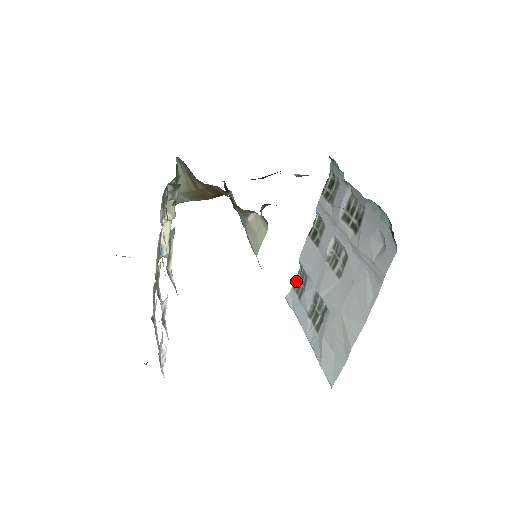
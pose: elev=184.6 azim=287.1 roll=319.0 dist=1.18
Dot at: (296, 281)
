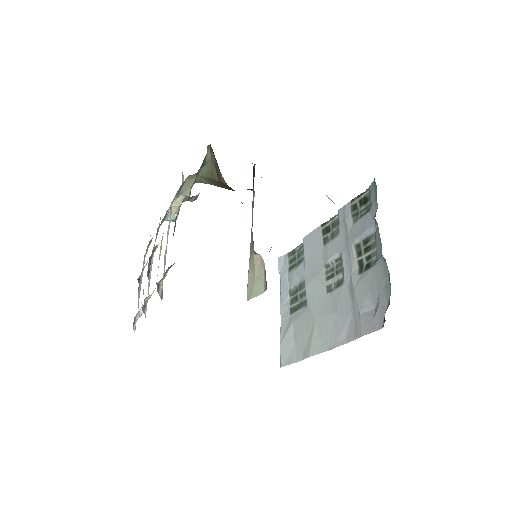
Dot at: (293, 251)
